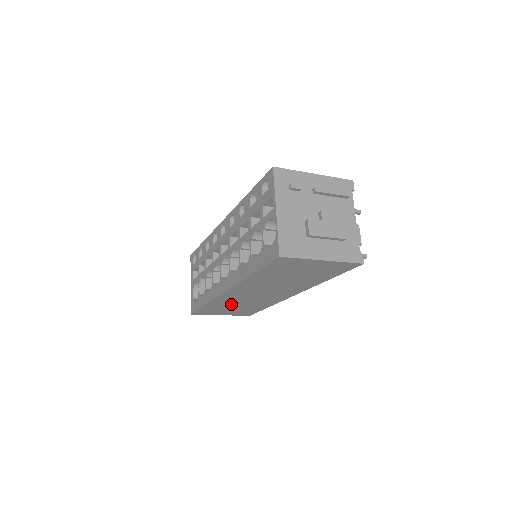
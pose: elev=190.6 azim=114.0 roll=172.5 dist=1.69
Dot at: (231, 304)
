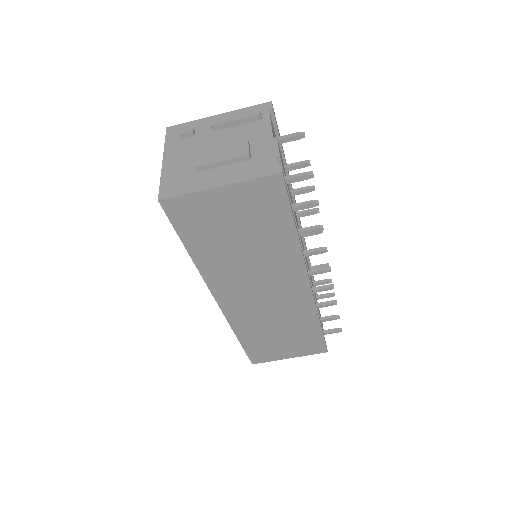
Dot at: (264, 329)
